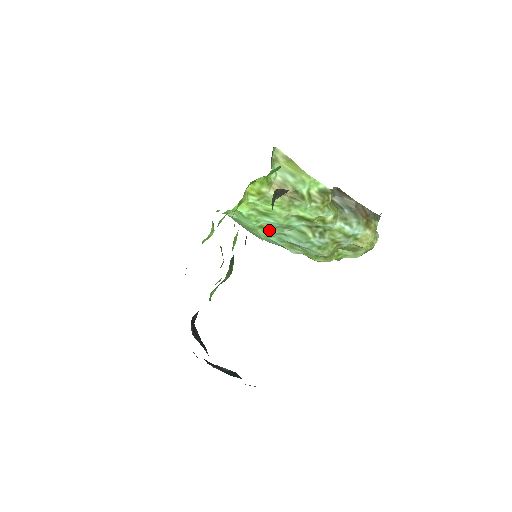
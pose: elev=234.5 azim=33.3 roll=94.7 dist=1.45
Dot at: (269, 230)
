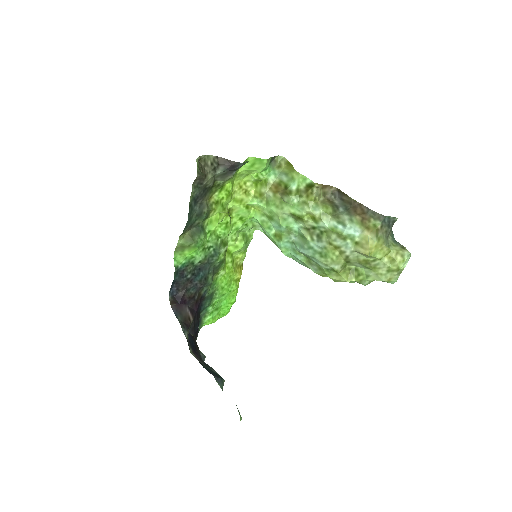
Dot at: (280, 238)
